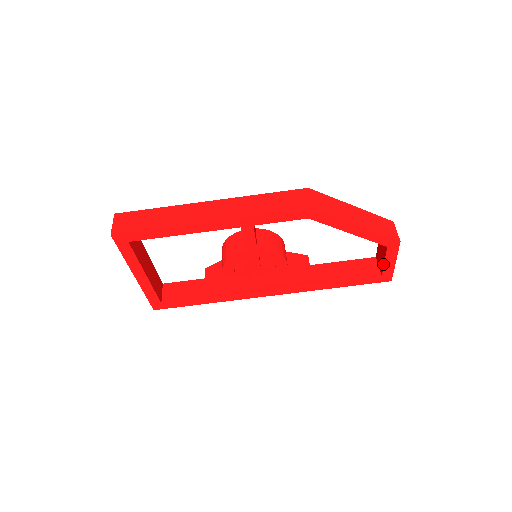
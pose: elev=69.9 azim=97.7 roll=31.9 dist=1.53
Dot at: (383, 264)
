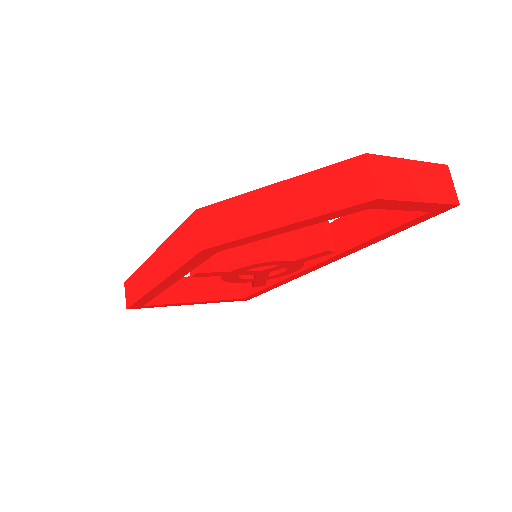
Dot at: (406, 208)
